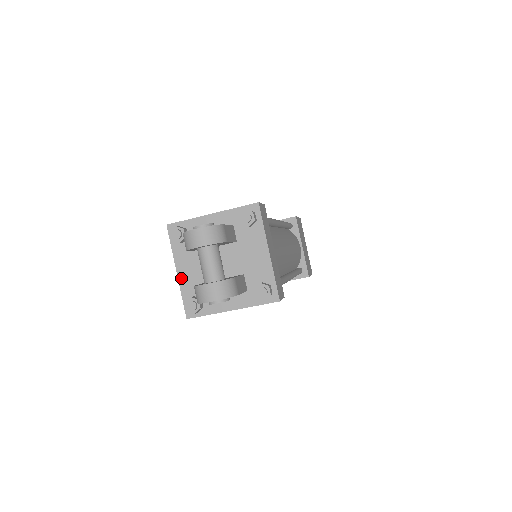
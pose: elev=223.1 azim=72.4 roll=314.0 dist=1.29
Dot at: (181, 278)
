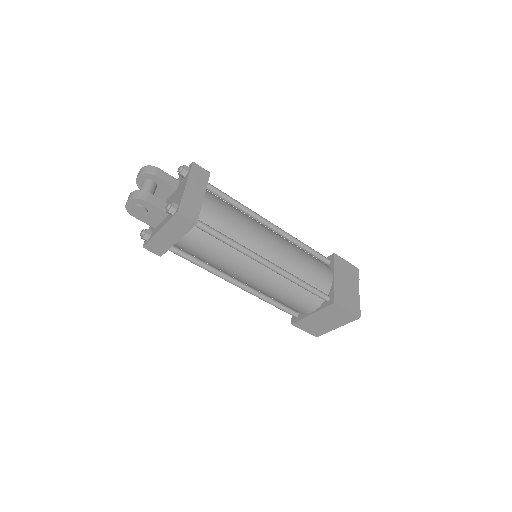
Dot at: occluded
